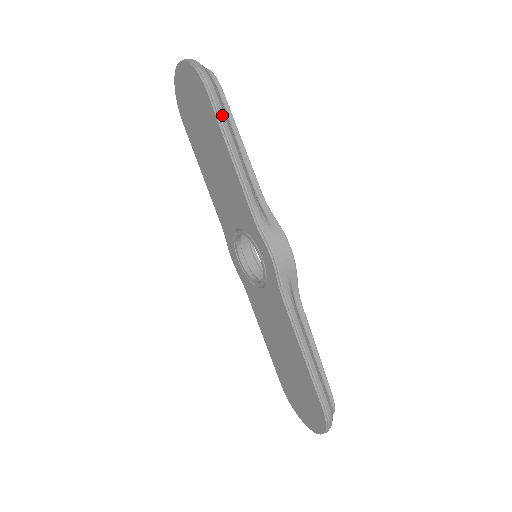
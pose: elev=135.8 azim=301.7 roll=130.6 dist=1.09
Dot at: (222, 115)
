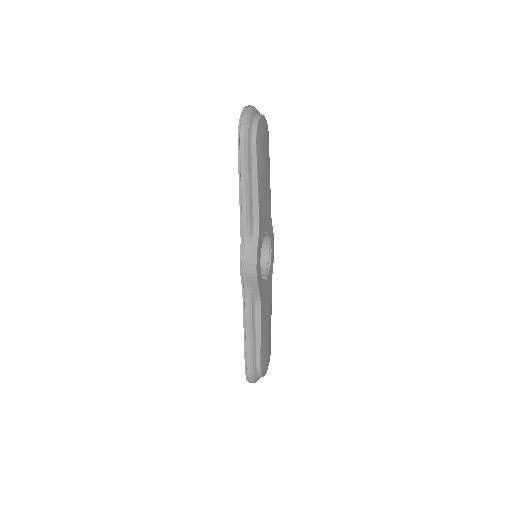
Dot at: (243, 162)
